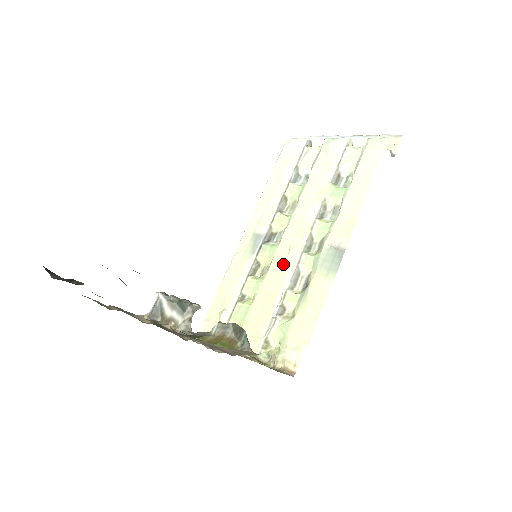
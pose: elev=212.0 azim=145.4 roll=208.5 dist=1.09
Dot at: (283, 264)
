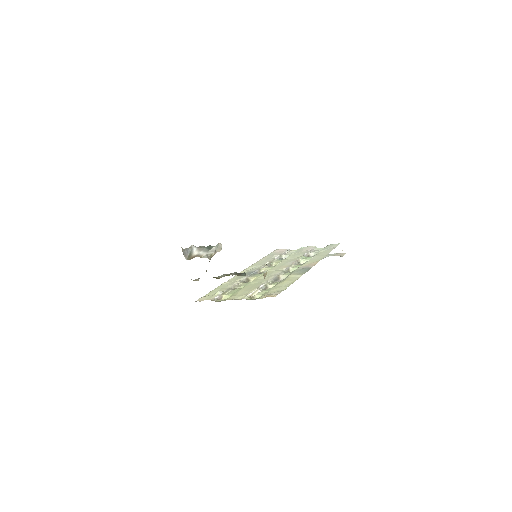
Dot at: (268, 275)
